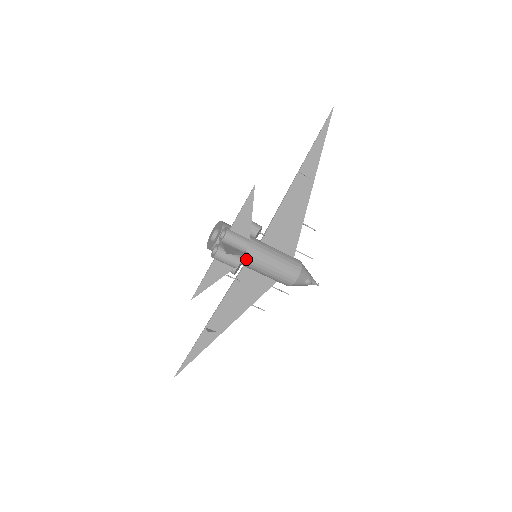
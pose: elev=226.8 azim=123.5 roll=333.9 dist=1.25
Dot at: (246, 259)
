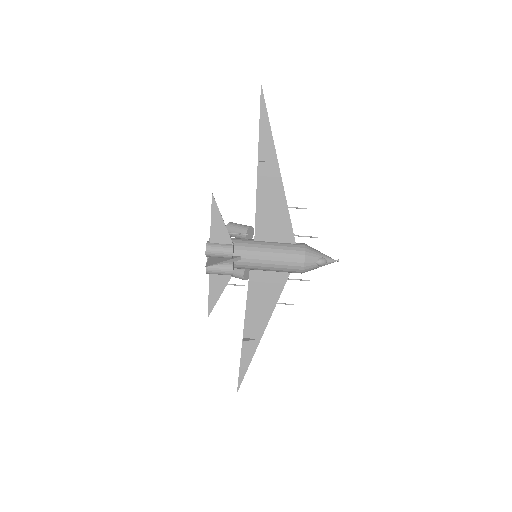
Dot at: (243, 263)
